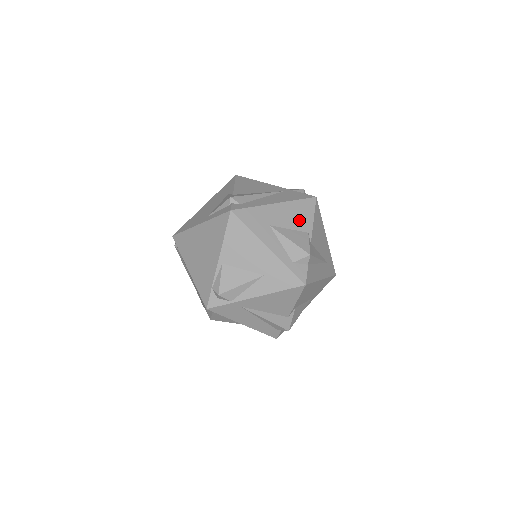
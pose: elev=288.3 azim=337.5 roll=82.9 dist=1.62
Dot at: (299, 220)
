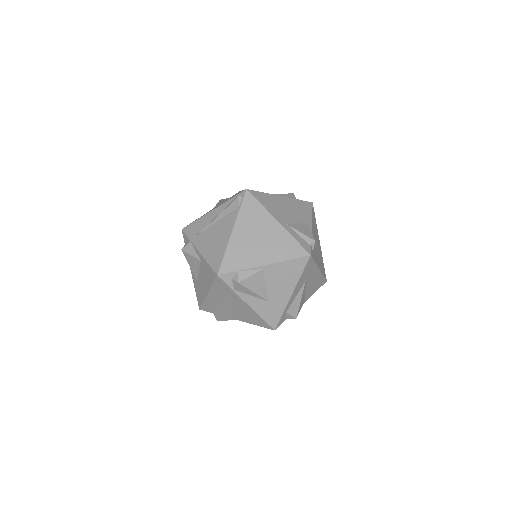
Dot at: (312, 289)
